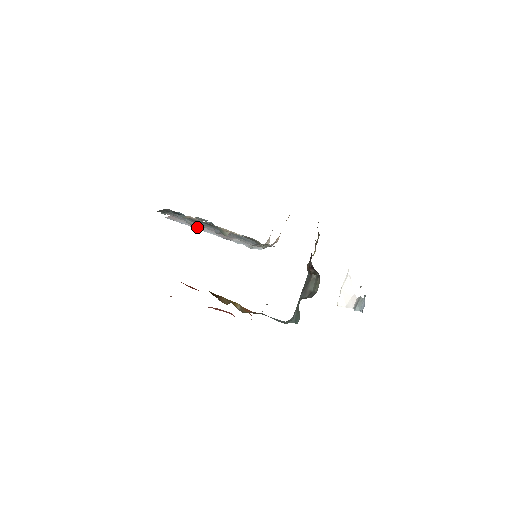
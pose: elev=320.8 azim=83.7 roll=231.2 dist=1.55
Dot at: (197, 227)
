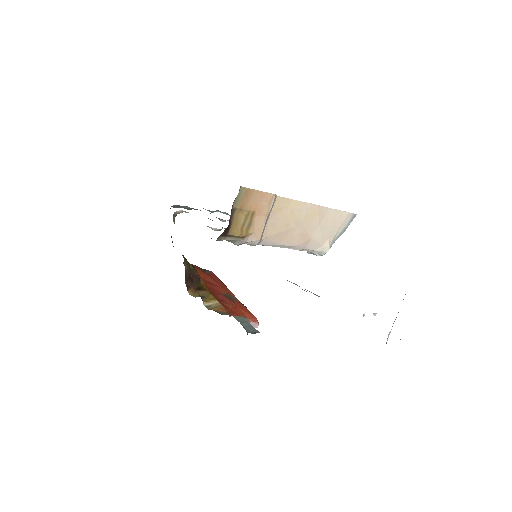
Dot at: occluded
